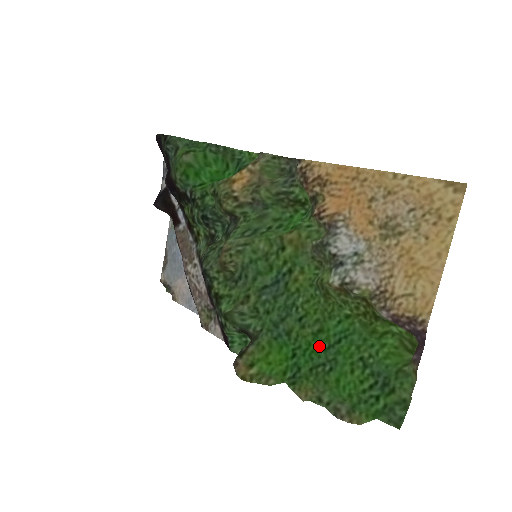
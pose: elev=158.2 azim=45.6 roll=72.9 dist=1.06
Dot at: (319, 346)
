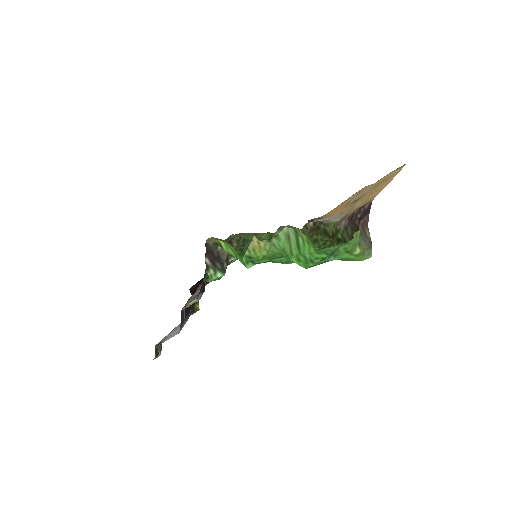
Dot at: (284, 263)
